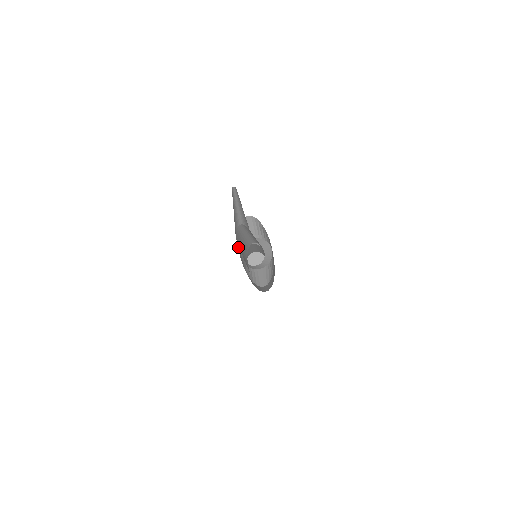
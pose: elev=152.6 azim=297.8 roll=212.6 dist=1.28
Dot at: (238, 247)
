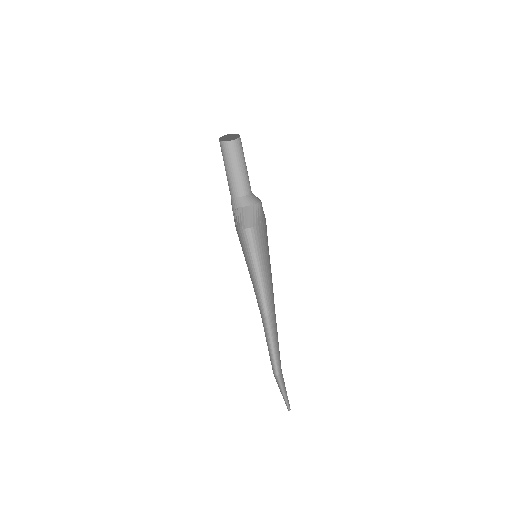
Dot at: occluded
